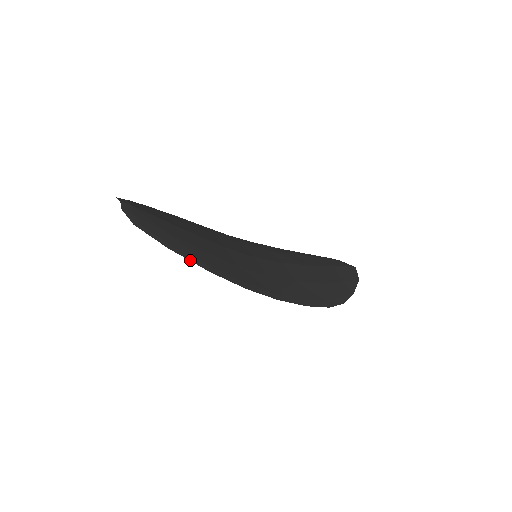
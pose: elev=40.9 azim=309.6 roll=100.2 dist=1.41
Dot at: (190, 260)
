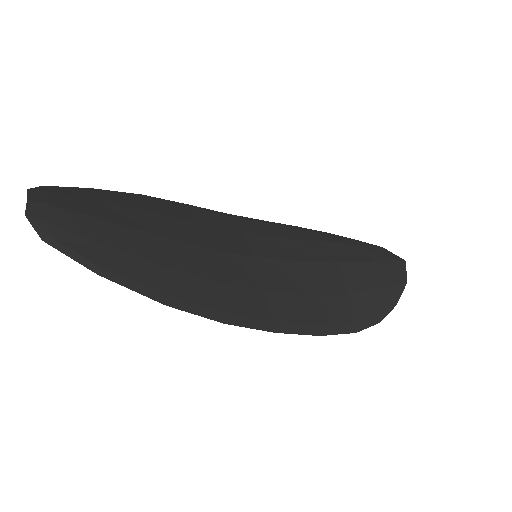
Dot at: (134, 290)
